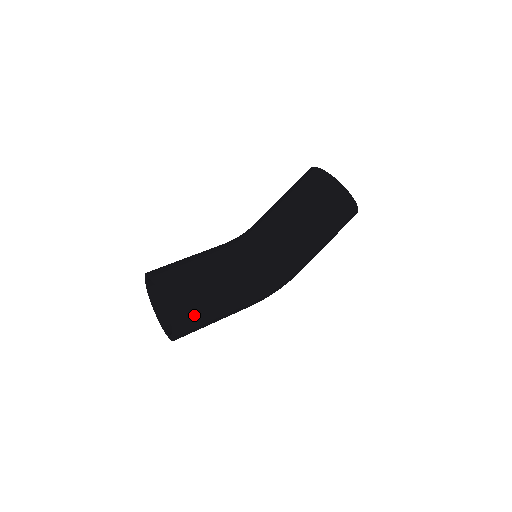
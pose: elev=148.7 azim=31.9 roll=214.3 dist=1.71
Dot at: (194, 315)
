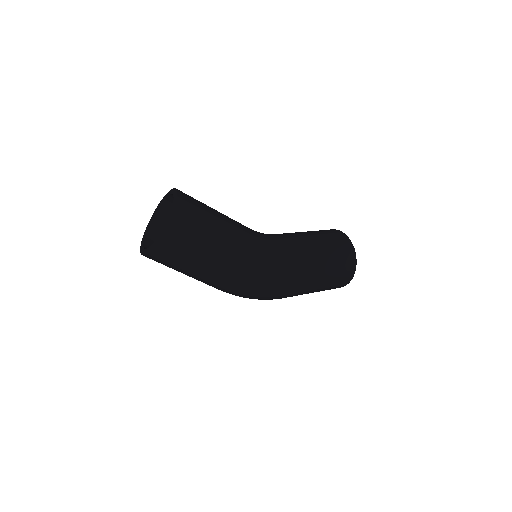
Dot at: (194, 220)
